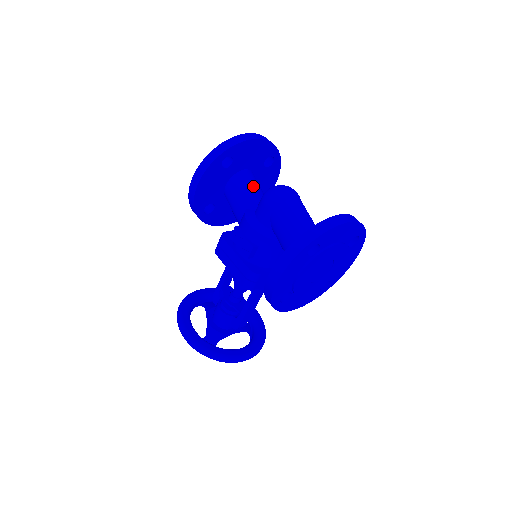
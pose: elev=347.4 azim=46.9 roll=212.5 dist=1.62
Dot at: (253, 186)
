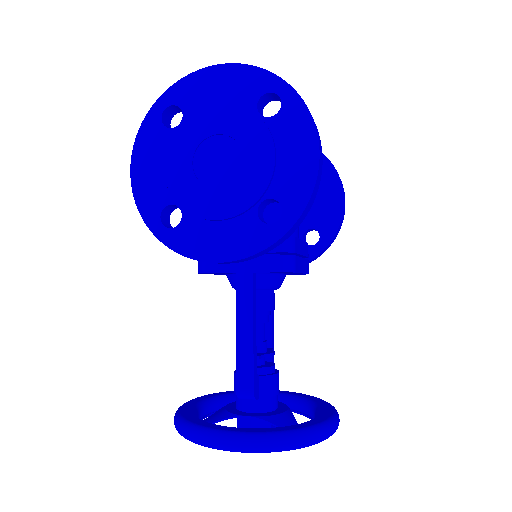
Dot at: occluded
